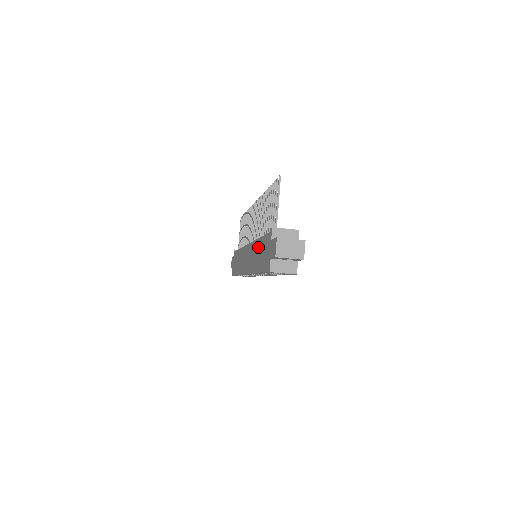
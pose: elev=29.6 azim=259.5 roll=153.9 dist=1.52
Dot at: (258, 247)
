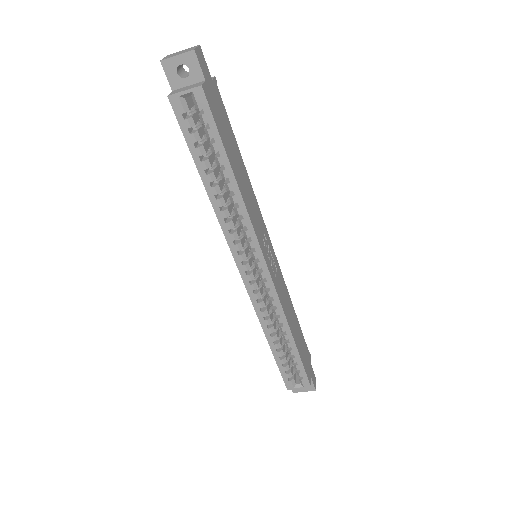
Dot at: occluded
